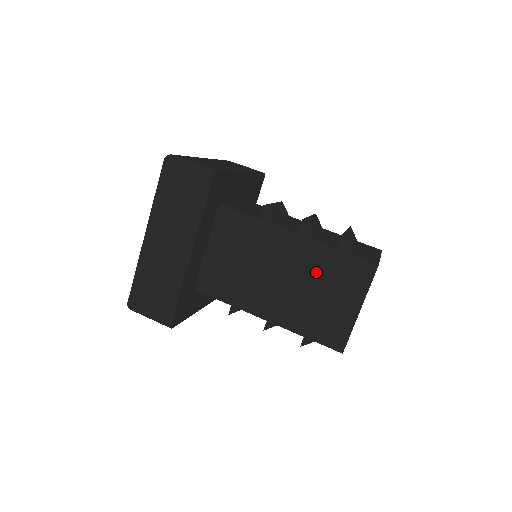
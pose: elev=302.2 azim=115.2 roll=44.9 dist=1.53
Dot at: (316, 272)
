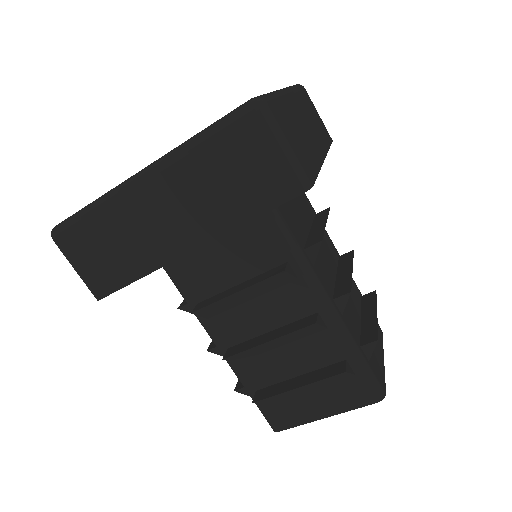
Dot at: (317, 356)
